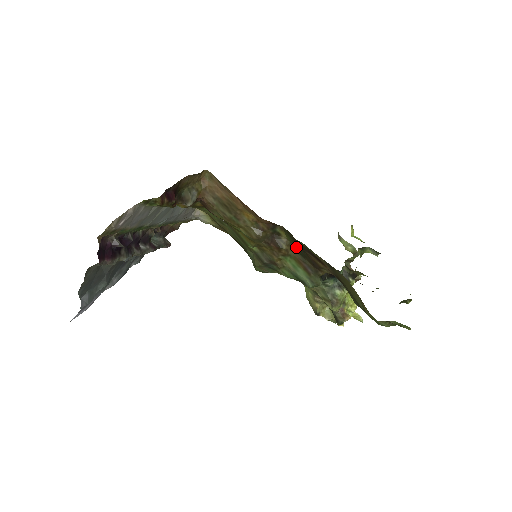
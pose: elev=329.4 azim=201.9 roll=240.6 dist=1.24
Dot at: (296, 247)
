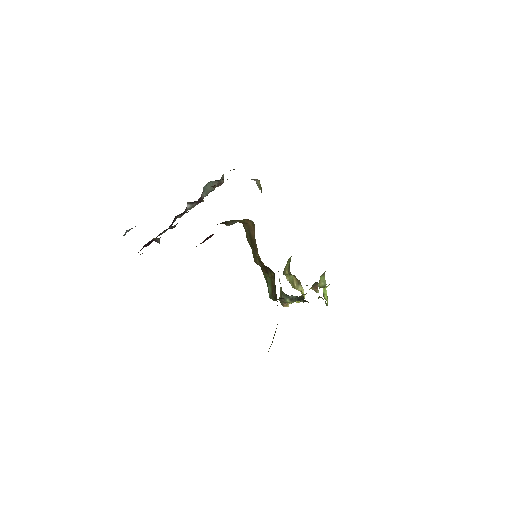
Dot at: occluded
